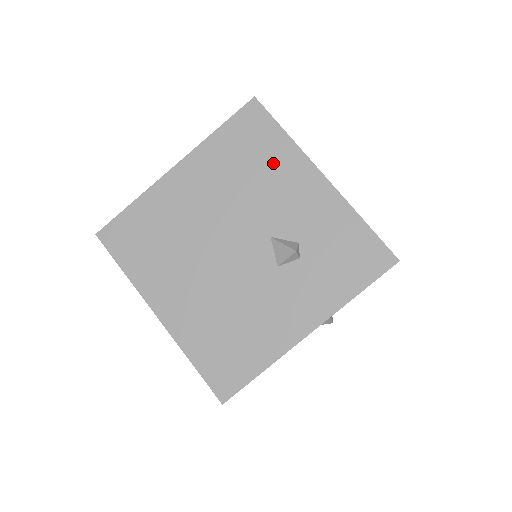
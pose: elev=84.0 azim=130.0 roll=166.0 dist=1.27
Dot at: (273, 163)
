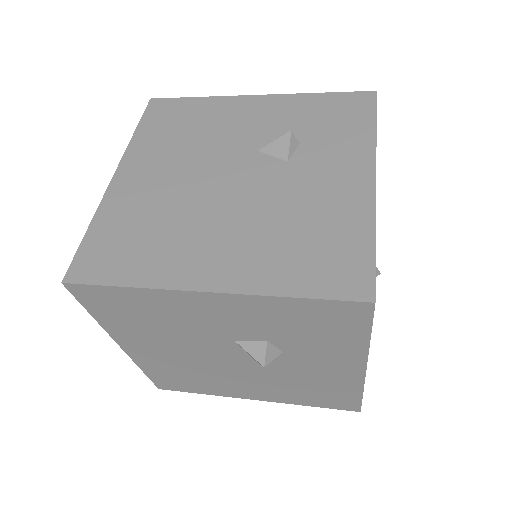
Dot at: (207, 116)
